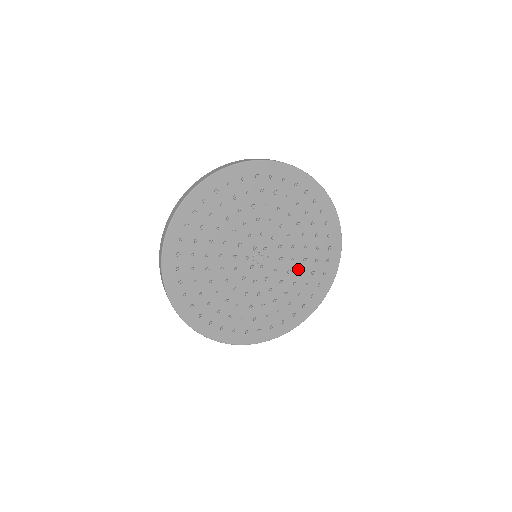
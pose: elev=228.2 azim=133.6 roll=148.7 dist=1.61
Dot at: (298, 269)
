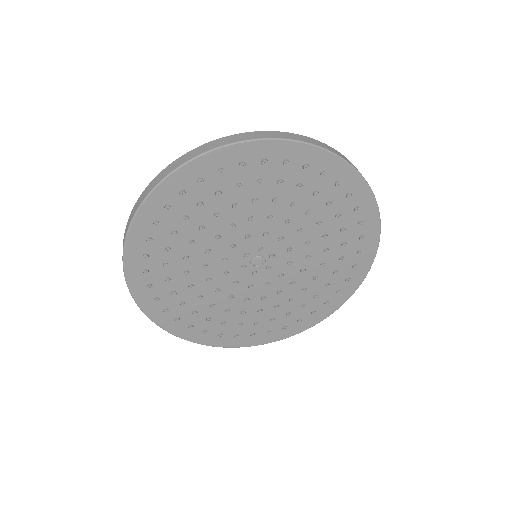
Dot at: (320, 249)
